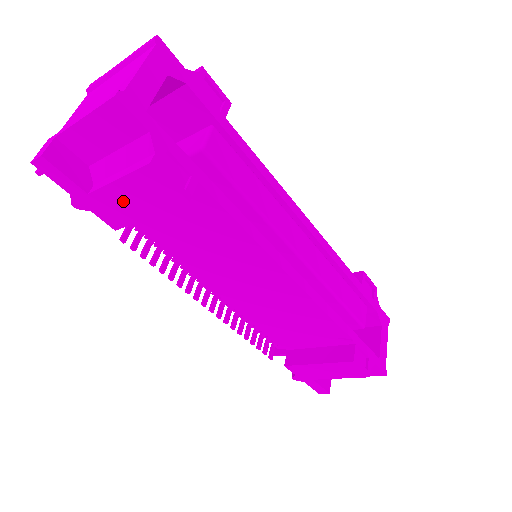
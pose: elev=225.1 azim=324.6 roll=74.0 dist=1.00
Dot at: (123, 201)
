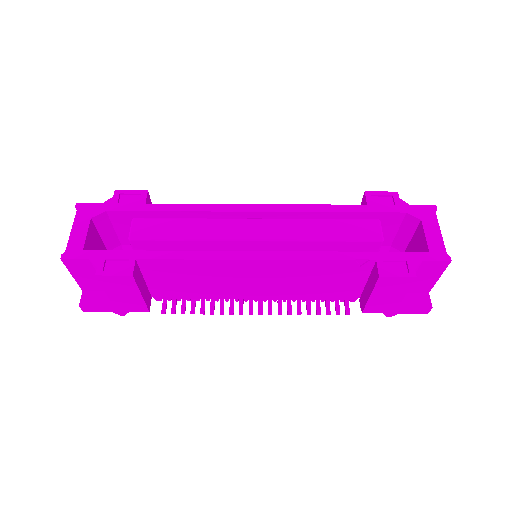
Dot at: (124, 298)
